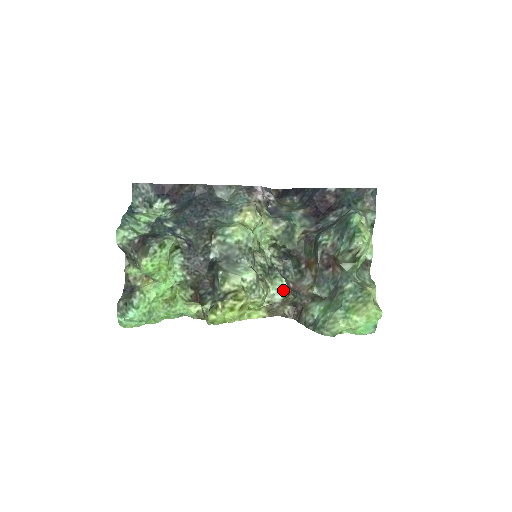
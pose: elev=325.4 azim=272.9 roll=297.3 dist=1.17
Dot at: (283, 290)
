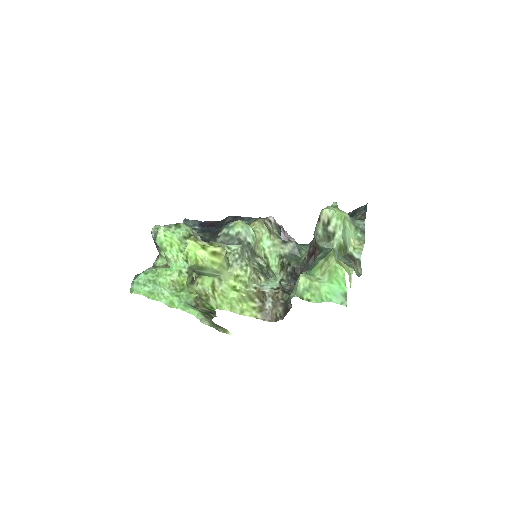
Dot at: (274, 284)
